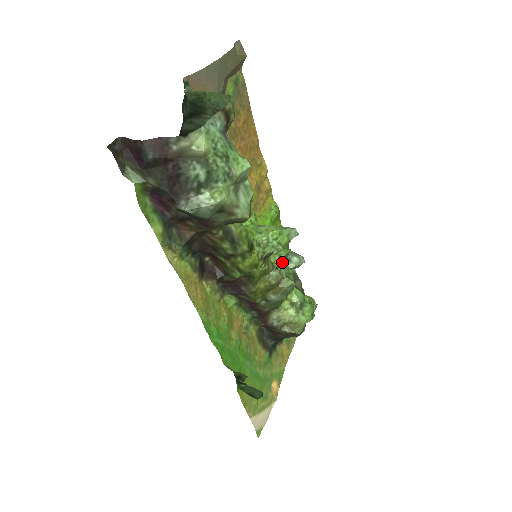
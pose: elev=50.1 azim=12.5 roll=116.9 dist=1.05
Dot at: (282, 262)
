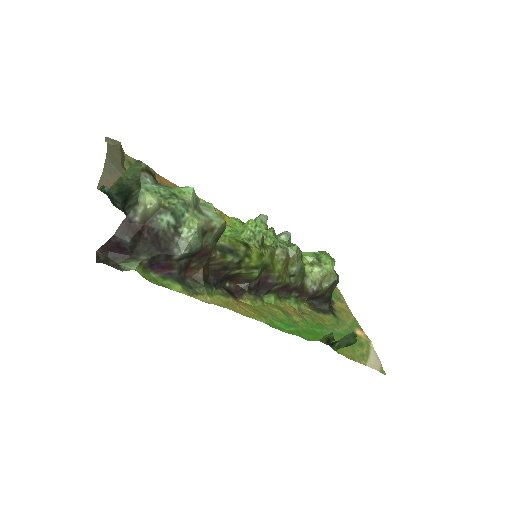
Dot at: (276, 240)
